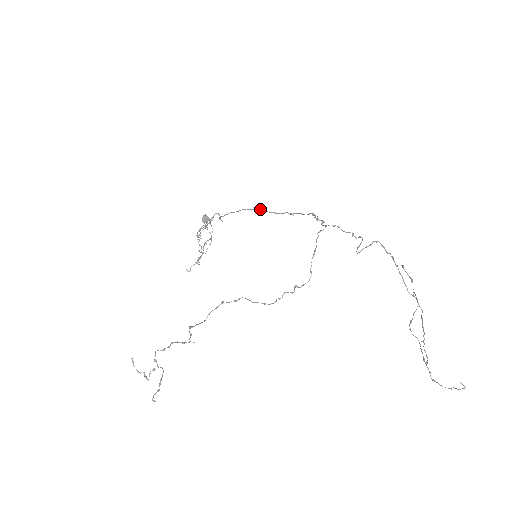
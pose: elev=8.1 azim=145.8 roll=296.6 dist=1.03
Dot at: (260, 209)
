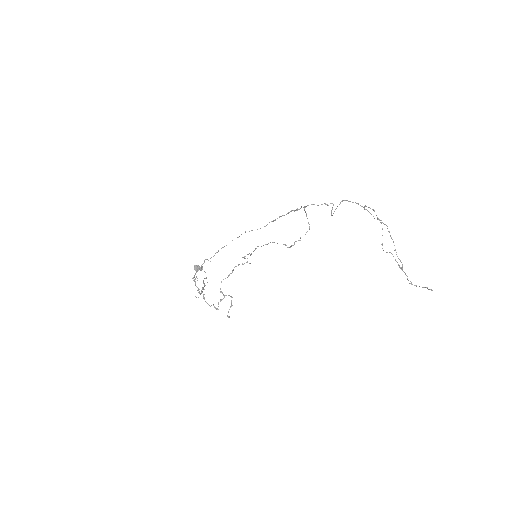
Dot at: occluded
